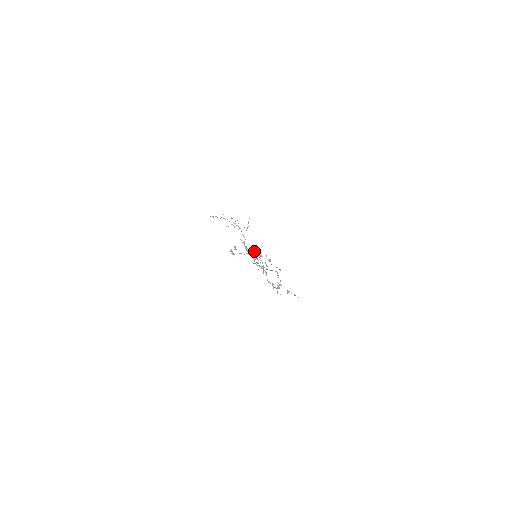
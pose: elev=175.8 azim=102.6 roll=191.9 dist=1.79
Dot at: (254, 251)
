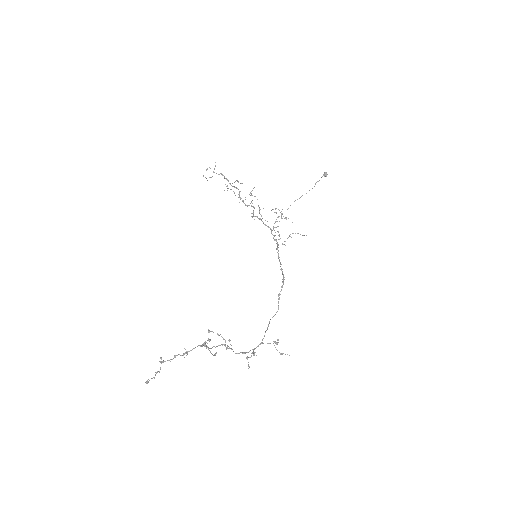
Dot at: occluded
